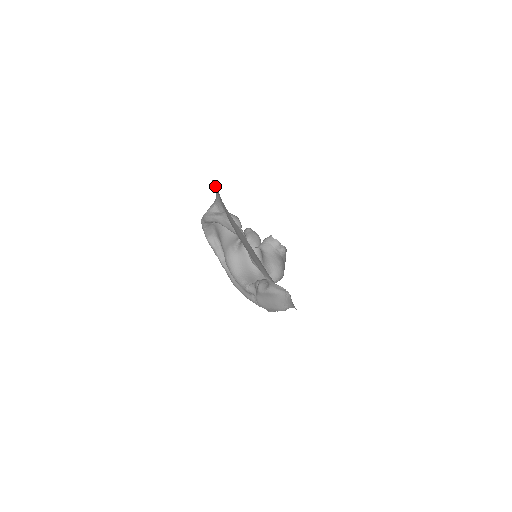
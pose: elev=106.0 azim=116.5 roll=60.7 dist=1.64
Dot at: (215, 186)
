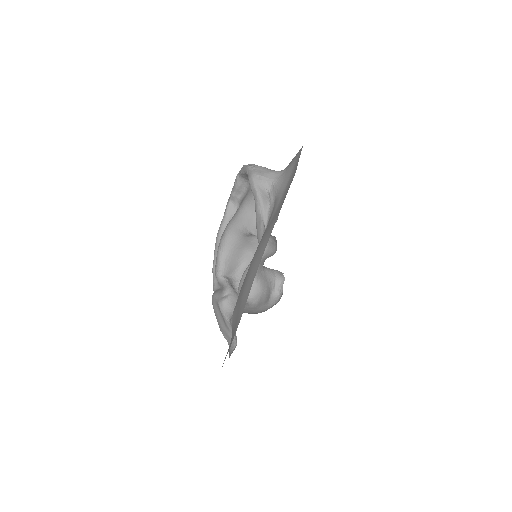
Dot at: (290, 179)
